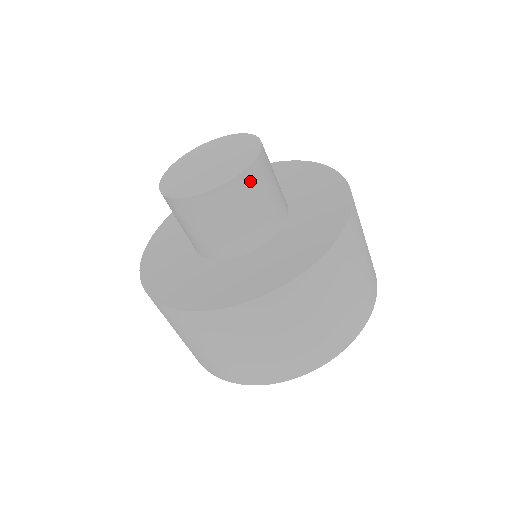
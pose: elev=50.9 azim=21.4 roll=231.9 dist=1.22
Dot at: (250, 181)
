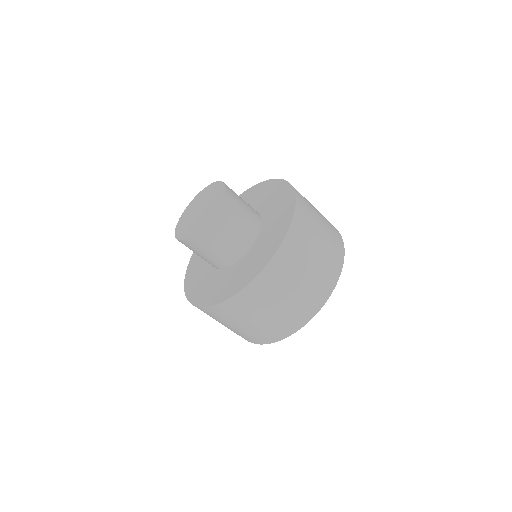
Dot at: (211, 229)
